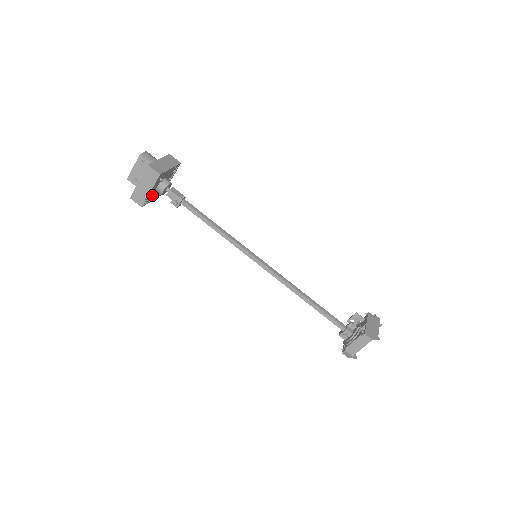
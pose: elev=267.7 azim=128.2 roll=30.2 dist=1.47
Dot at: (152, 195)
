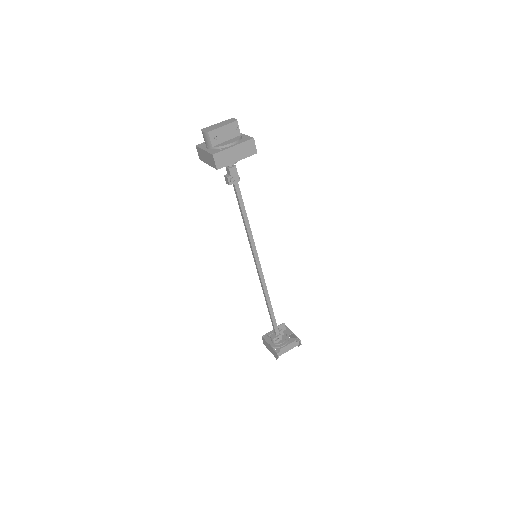
Dot at: occluded
